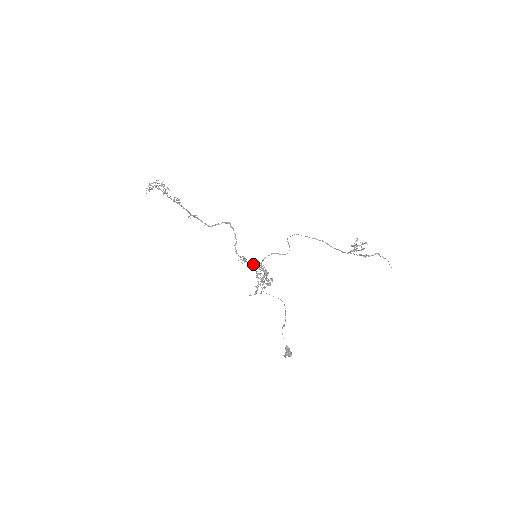
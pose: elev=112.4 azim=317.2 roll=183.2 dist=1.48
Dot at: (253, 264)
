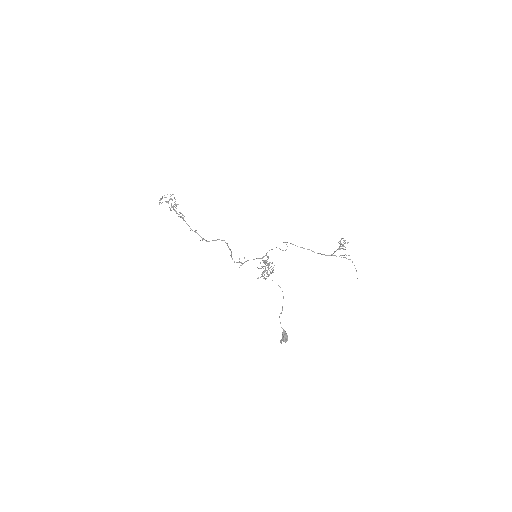
Dot at: (257, 258)
